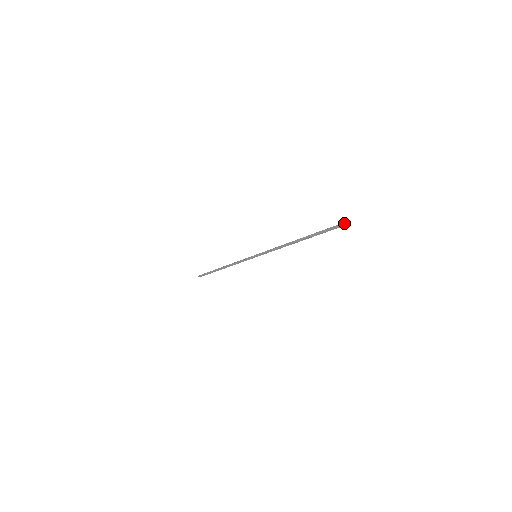
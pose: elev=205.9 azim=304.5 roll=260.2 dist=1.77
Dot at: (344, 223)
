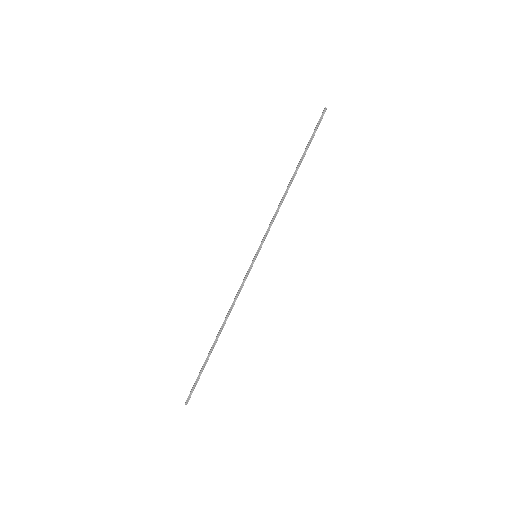
Dot at: (324, 109)
